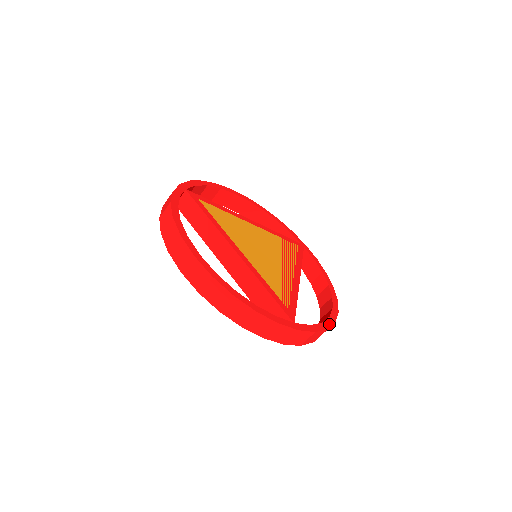
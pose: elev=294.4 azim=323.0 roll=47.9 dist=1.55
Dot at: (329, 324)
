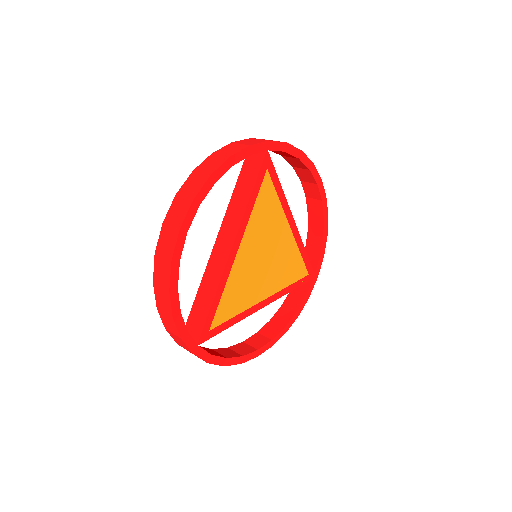
Dot at: (232, 363)
